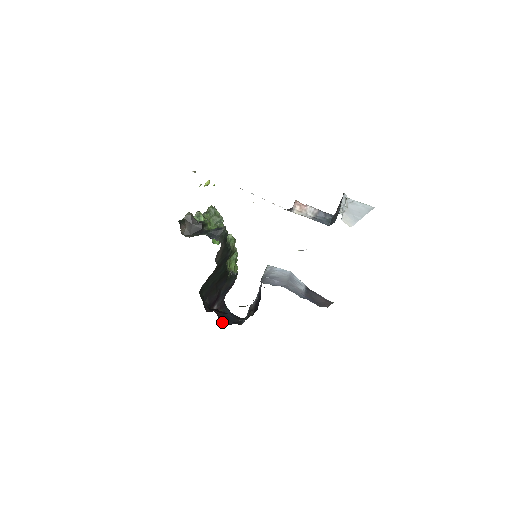
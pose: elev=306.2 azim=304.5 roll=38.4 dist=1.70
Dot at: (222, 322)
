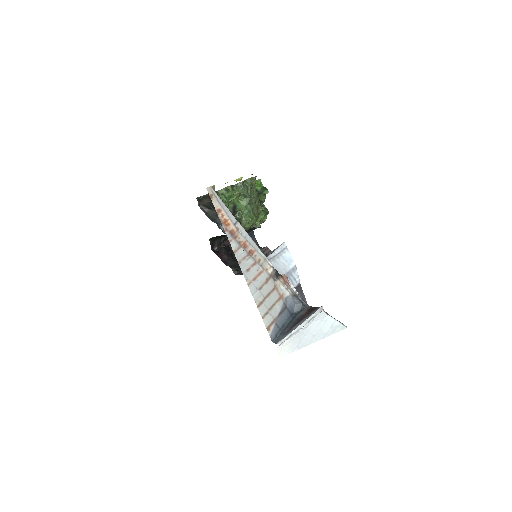
Dot at: occluded
